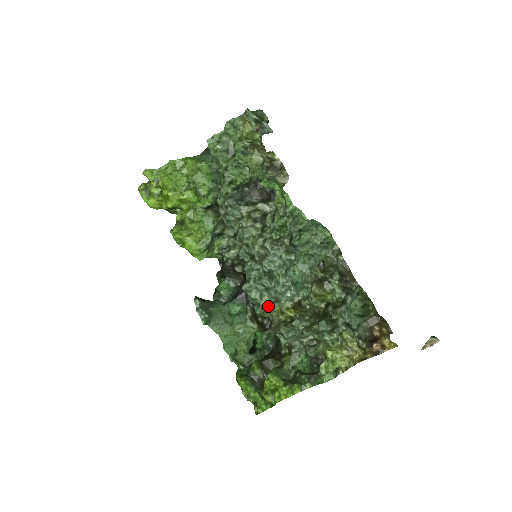
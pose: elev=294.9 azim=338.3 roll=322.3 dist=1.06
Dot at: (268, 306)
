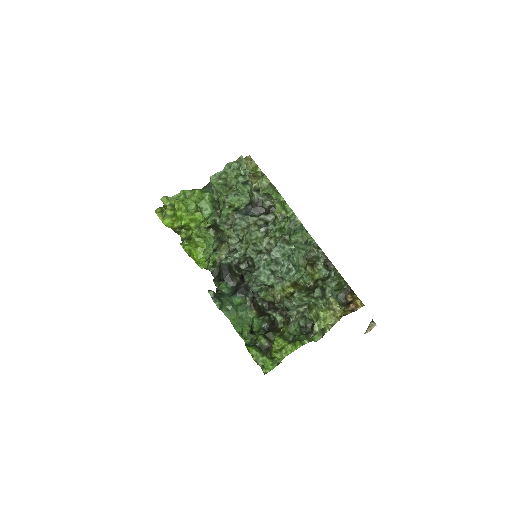
Dot at: (271, 289)
